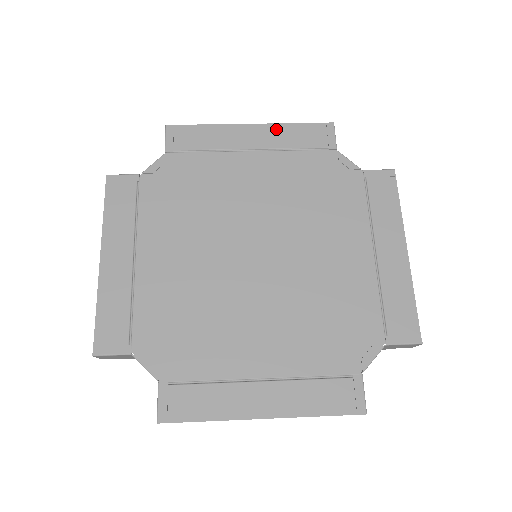
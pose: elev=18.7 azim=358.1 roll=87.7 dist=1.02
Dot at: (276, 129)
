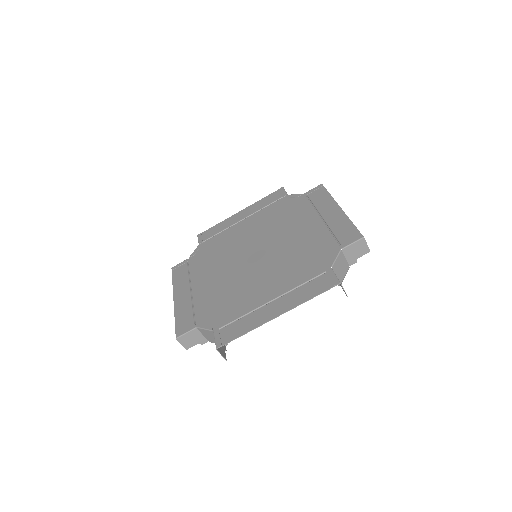
Dot at: (253, 206)
